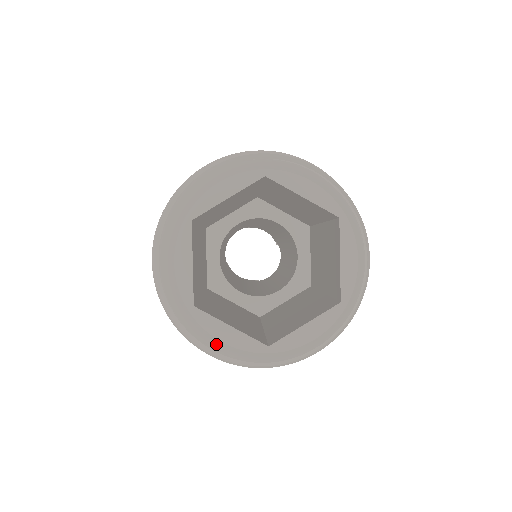
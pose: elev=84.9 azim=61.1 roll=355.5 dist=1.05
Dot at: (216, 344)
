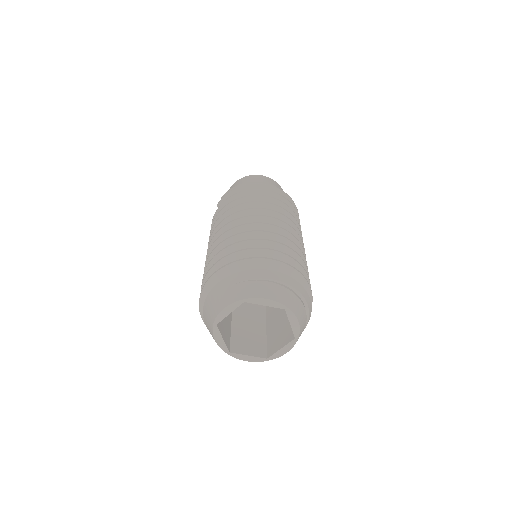
Dot at: occluded
